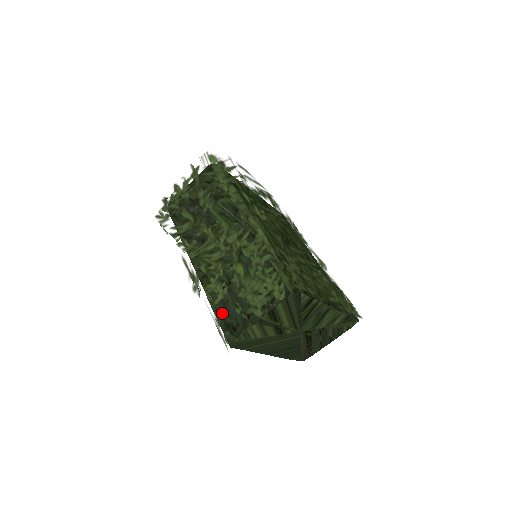
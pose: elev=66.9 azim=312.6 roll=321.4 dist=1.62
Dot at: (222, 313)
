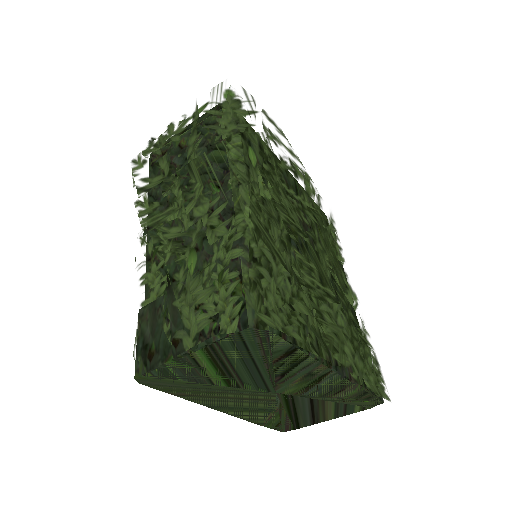
Dot at: (146, 323)
